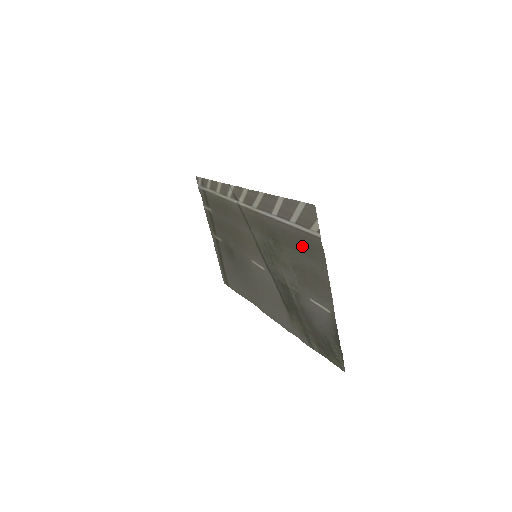
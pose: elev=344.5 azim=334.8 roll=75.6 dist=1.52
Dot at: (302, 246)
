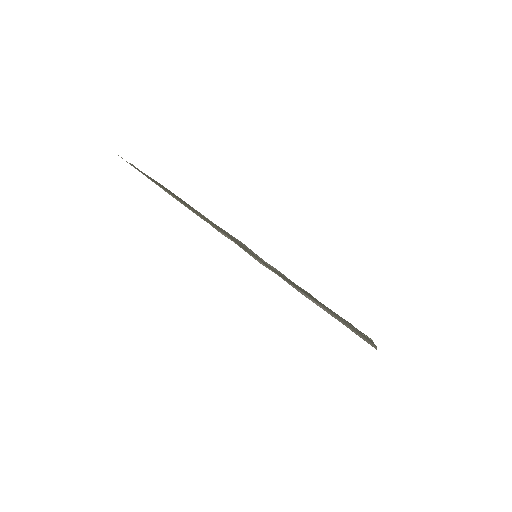
Dot at: (343, 321)
